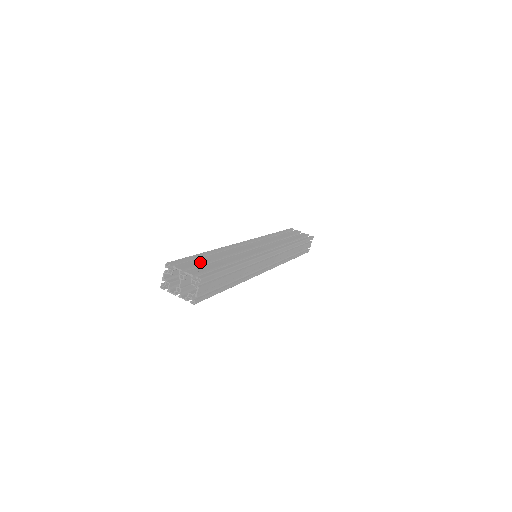
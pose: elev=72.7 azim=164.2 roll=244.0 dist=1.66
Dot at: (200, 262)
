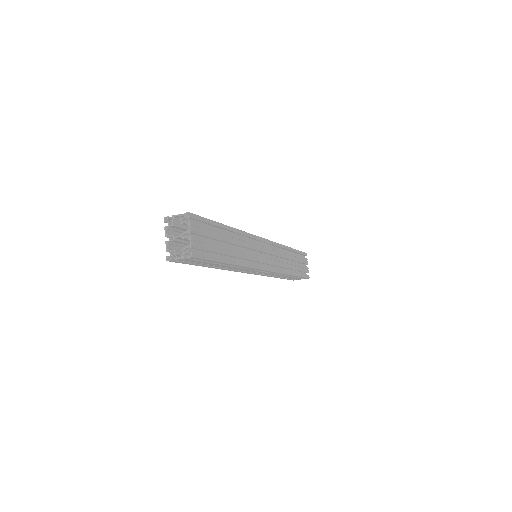
Dot at: (211, 235)
